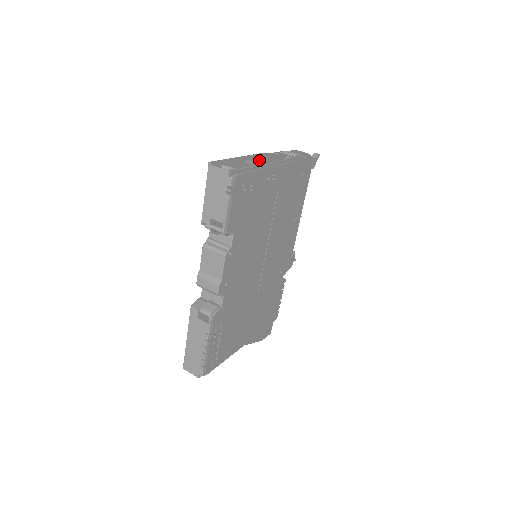
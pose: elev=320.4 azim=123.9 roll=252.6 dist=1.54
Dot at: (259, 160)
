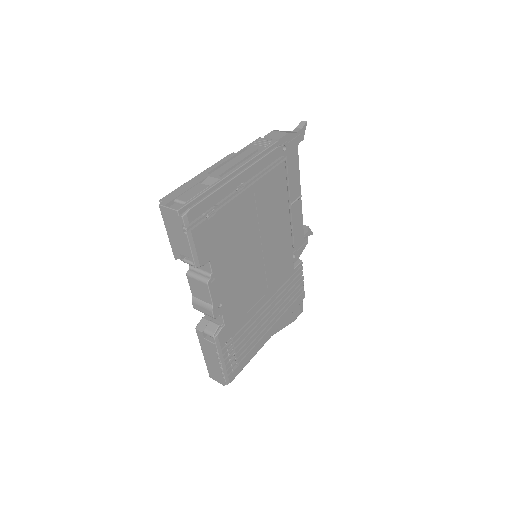
Dot at: (220, 173)
